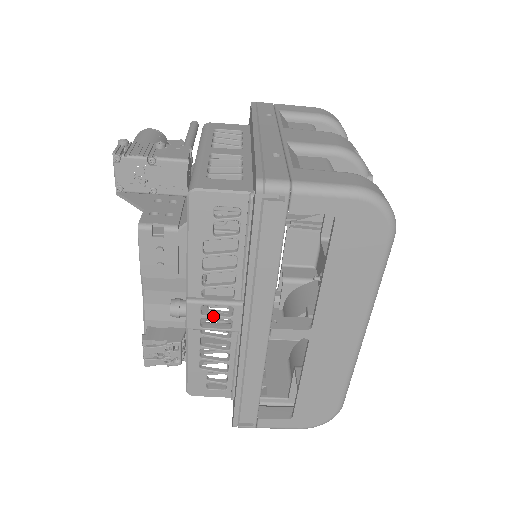
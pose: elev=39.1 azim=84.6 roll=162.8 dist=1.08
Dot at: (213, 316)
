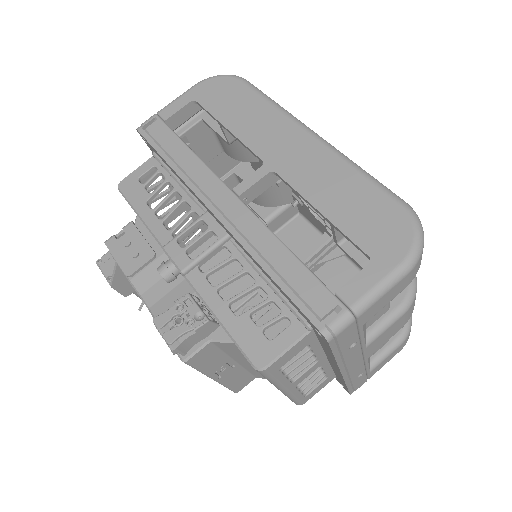
Dot at: (193, 241)
